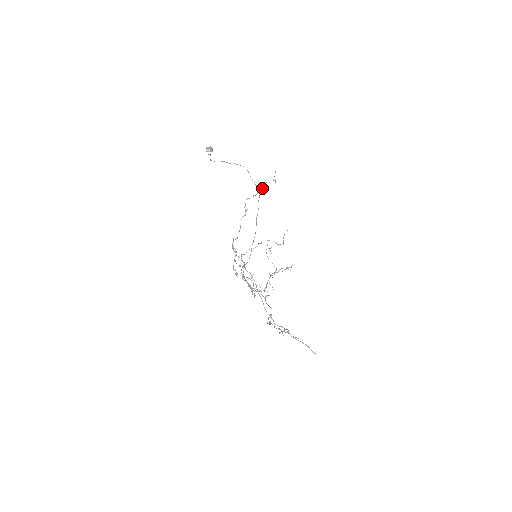
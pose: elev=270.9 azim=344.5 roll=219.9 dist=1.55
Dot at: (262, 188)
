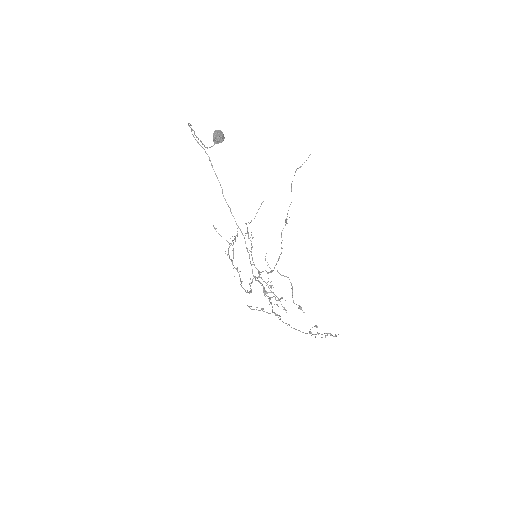
Dot at: occluded
